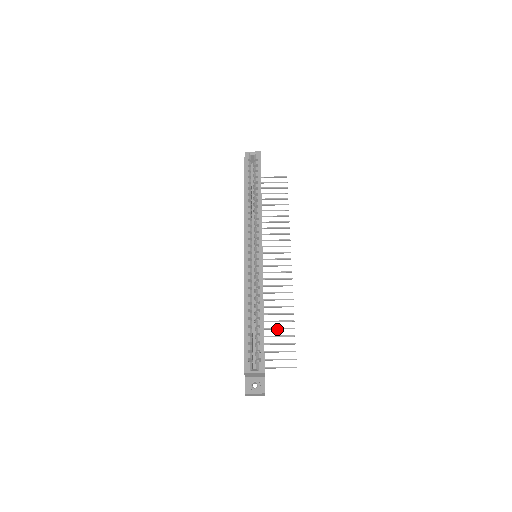
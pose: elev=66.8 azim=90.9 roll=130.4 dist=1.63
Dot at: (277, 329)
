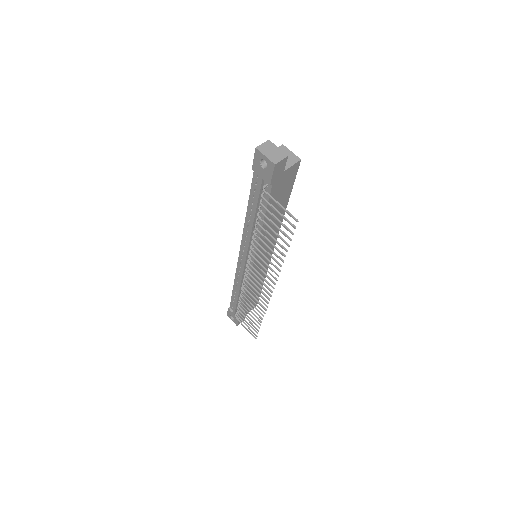
Dot at: (270, 236)
